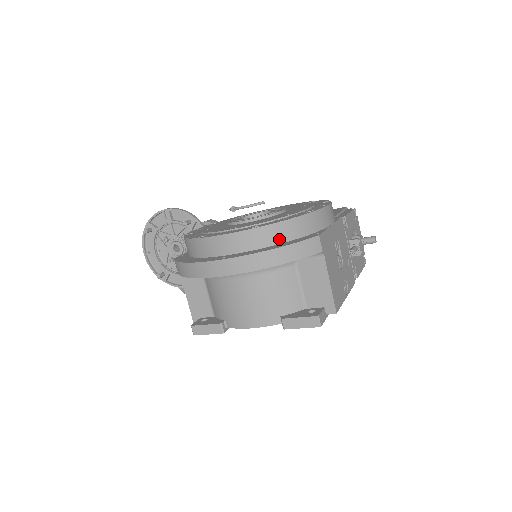
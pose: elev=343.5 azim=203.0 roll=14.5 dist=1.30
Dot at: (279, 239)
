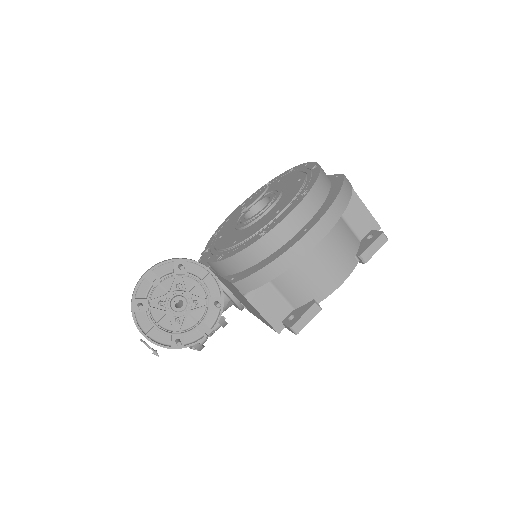
Dot at: (325, 192)
